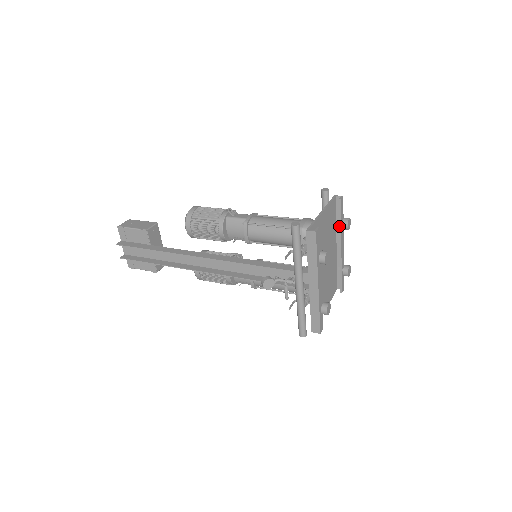
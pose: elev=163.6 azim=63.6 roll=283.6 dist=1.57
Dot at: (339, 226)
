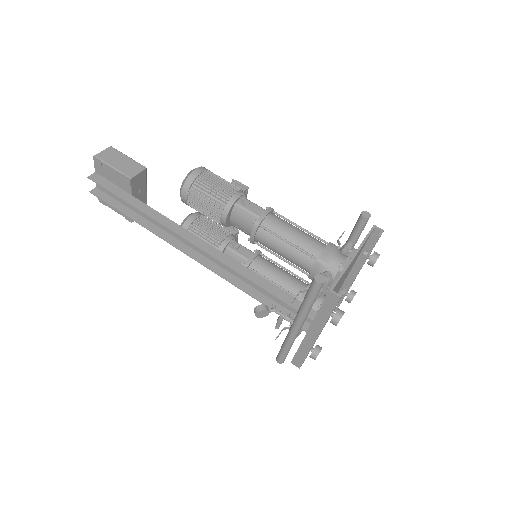
Dot at: (364, 259)
